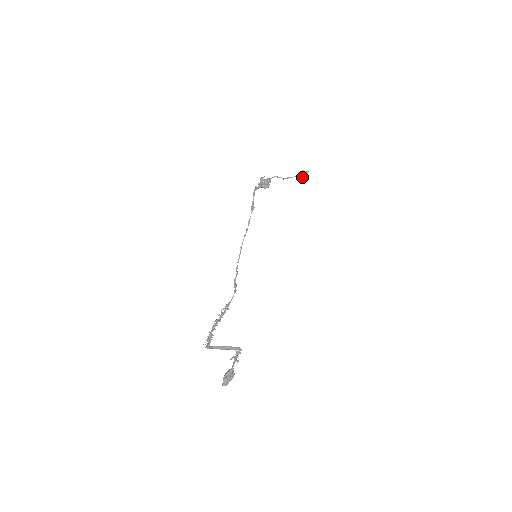
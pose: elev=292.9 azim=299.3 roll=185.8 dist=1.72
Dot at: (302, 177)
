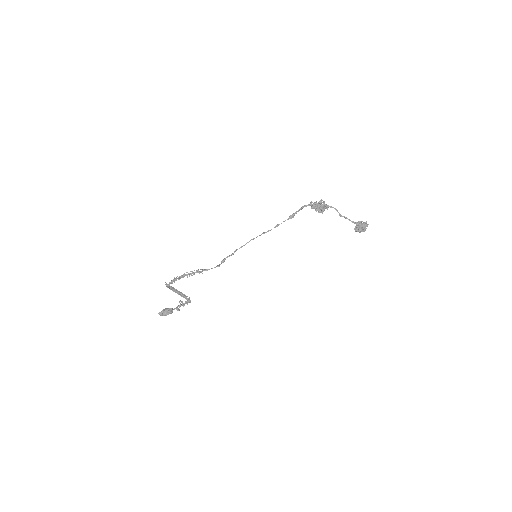
Dot at: (356, 230)
